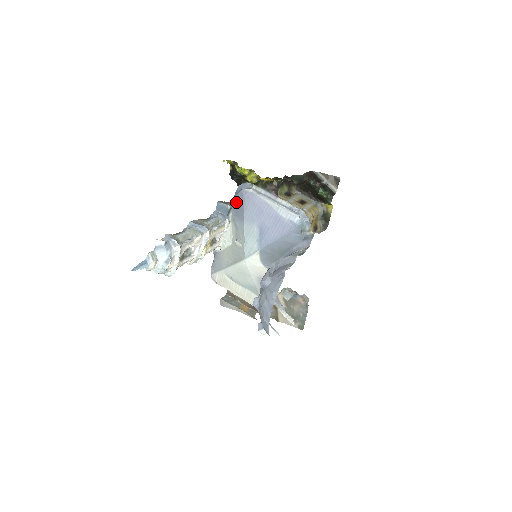
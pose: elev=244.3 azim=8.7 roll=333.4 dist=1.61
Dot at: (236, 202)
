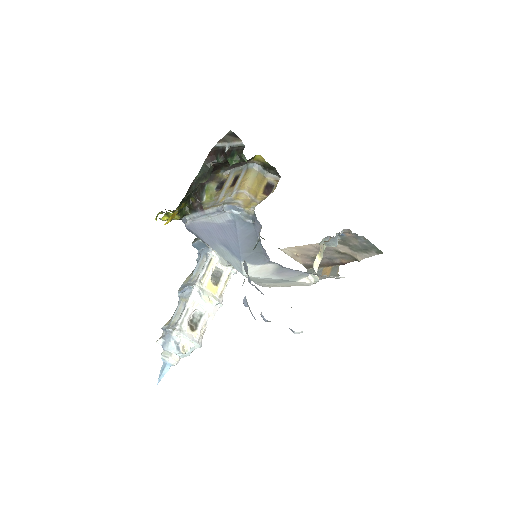
Dot at: (196, 236)
